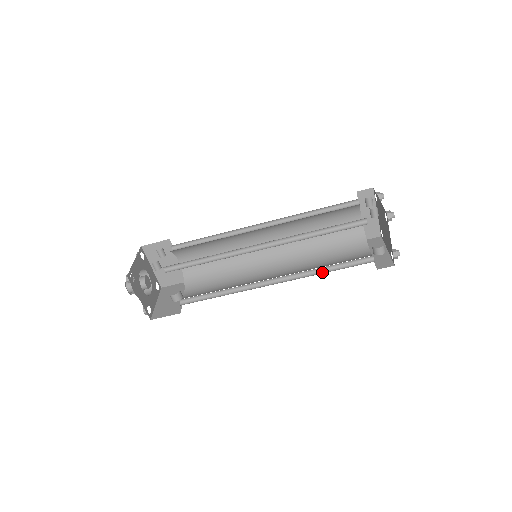
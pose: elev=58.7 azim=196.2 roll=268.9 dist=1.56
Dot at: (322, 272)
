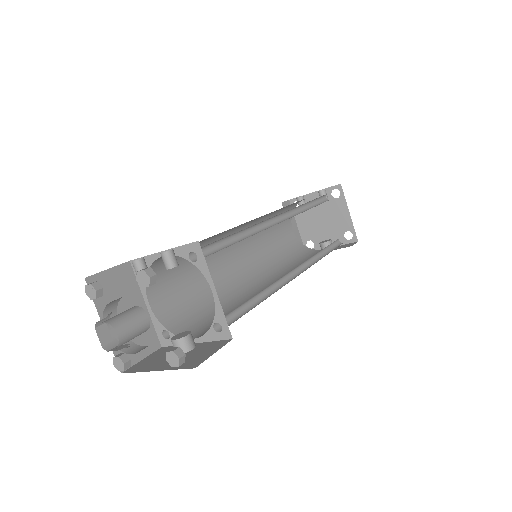
Dot at: (321, 258)
